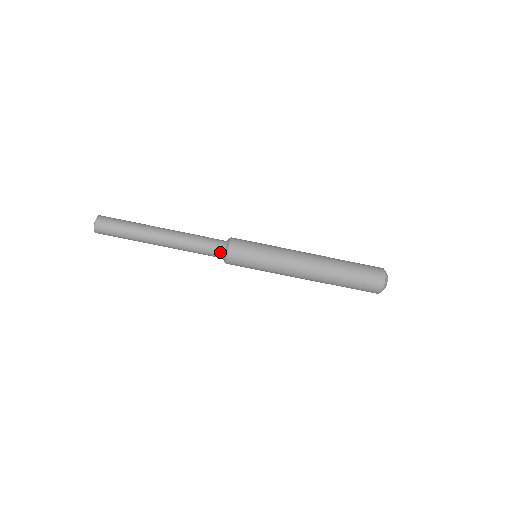
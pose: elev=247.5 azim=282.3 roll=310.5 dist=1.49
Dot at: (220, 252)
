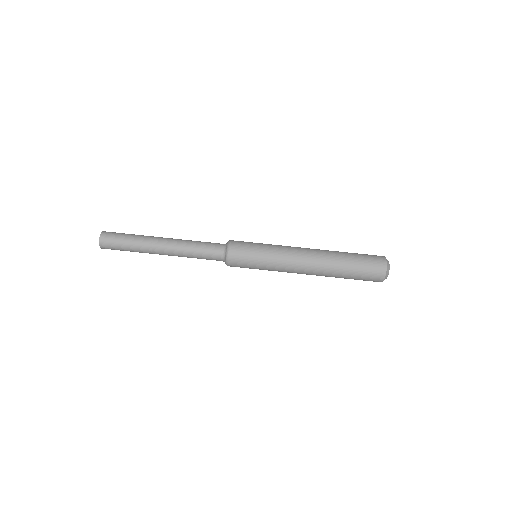
Dot at: (220, 255)
